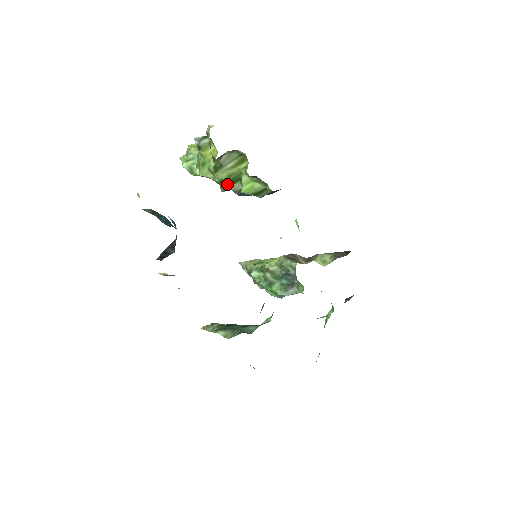
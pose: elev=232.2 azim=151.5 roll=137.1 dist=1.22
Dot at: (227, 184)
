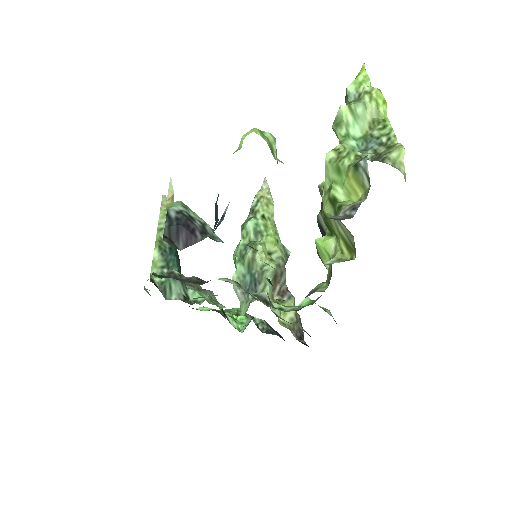
Dot at: (322, 211)
